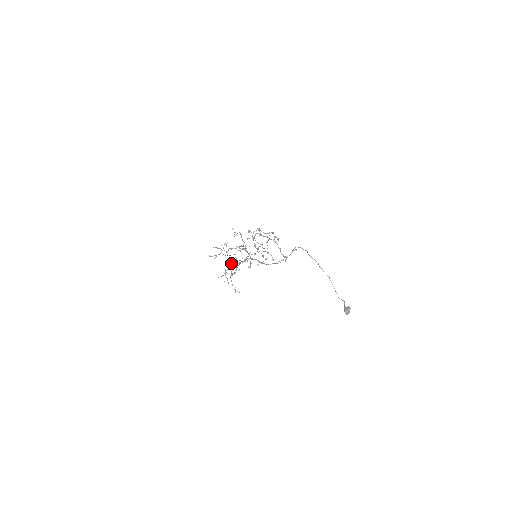
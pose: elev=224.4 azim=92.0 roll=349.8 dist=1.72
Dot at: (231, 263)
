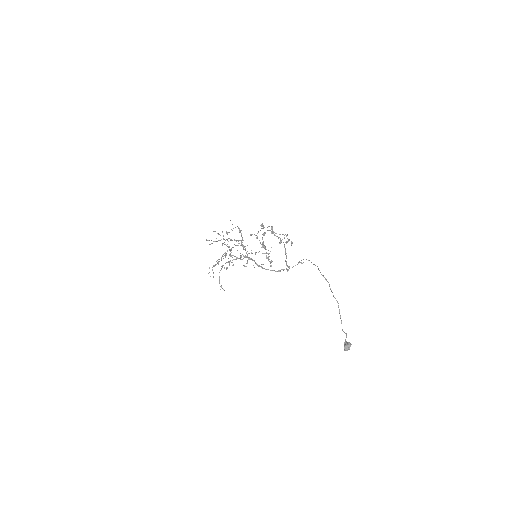
Dot at: (225, 256)
